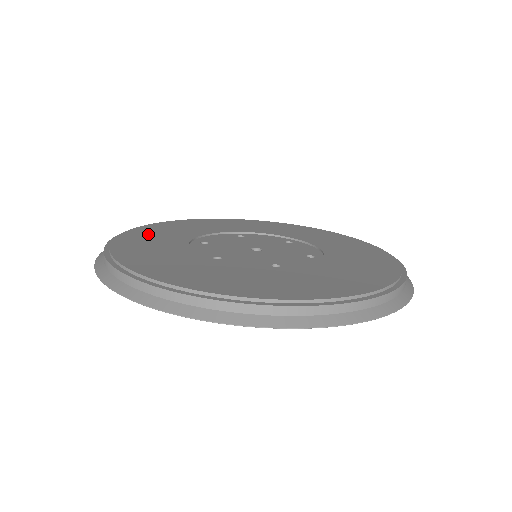
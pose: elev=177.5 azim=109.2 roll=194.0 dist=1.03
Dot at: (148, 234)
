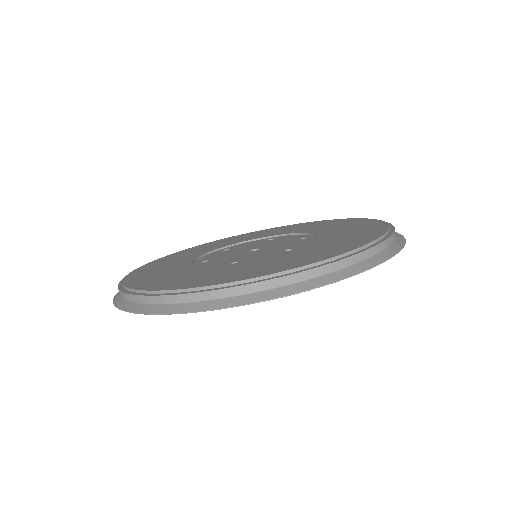
Dot at: (197, 249)
